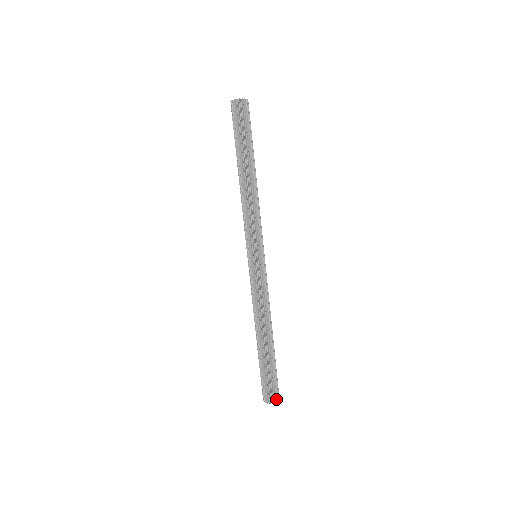
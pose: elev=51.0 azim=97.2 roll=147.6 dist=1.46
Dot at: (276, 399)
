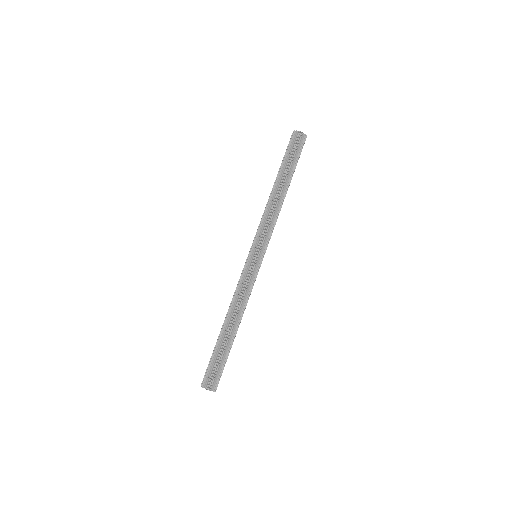
Dot at: (214, 388)
